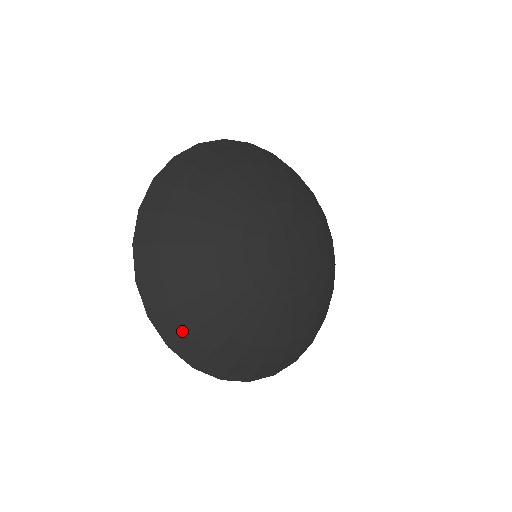
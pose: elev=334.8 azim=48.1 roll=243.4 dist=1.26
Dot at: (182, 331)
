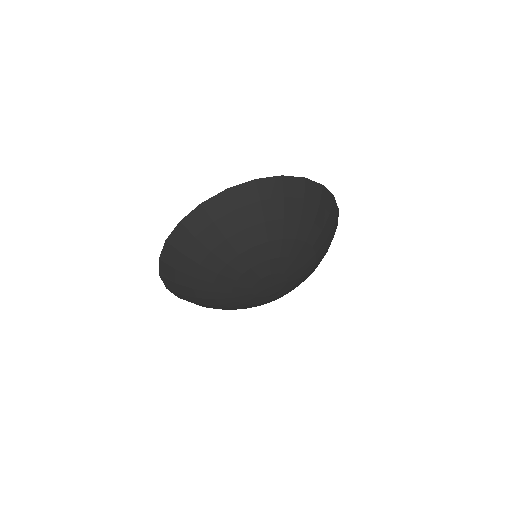
Dot at: (187, 300)
